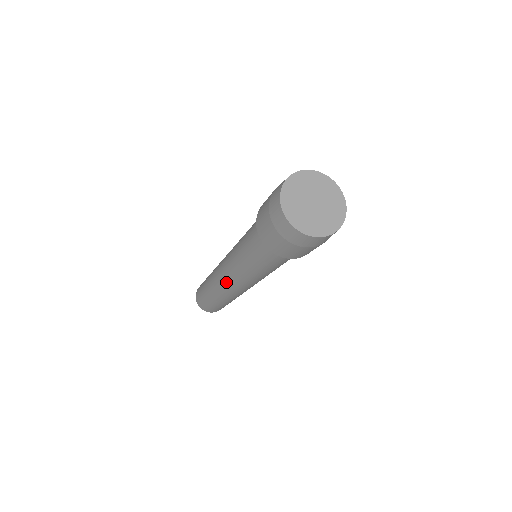
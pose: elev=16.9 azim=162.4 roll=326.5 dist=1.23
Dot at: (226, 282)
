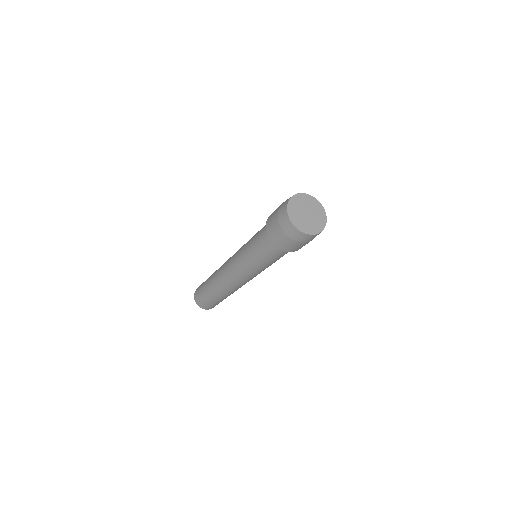
Dot at: (227, 263)
